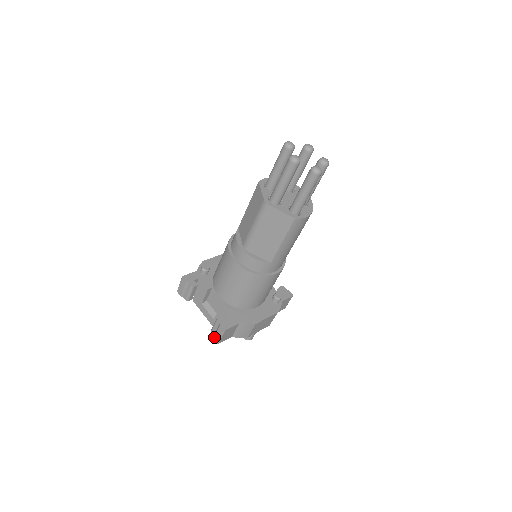
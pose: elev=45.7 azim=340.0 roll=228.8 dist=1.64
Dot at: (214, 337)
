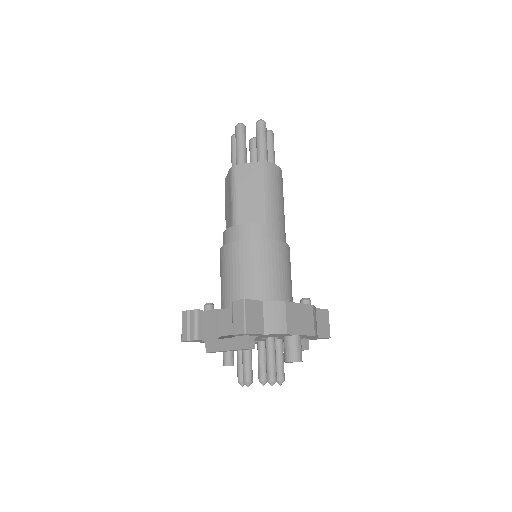
Dot at: (237, 330)
